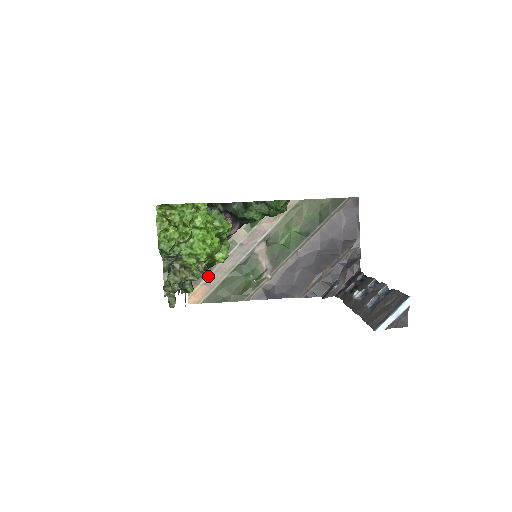
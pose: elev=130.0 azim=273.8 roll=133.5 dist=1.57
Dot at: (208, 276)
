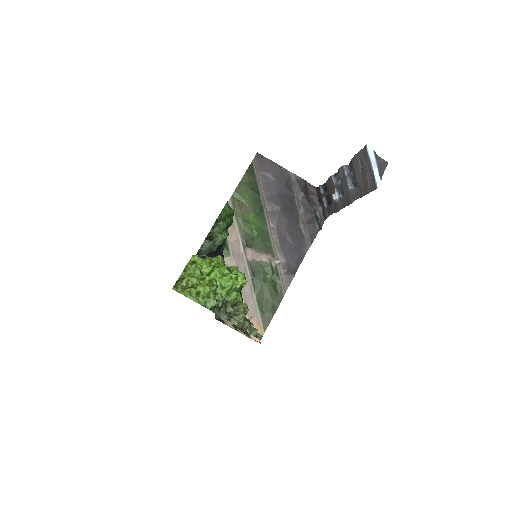
Dot at: occluded
